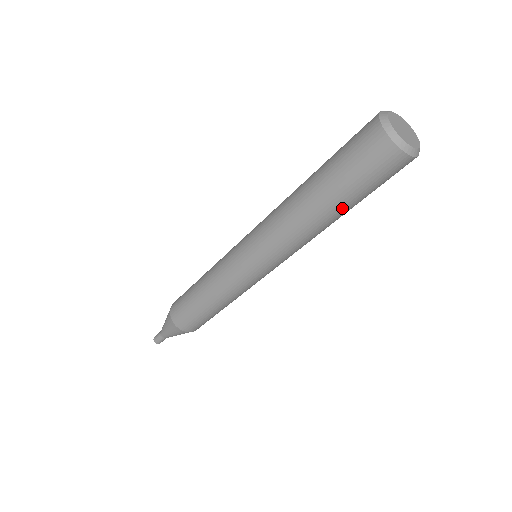
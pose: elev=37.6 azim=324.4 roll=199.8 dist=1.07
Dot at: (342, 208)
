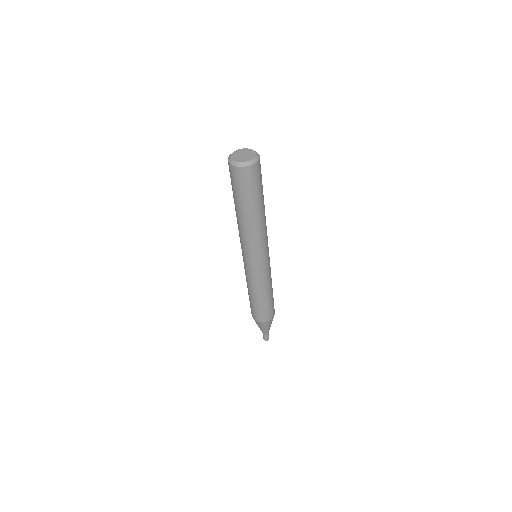
Dot at: (261, 202)
